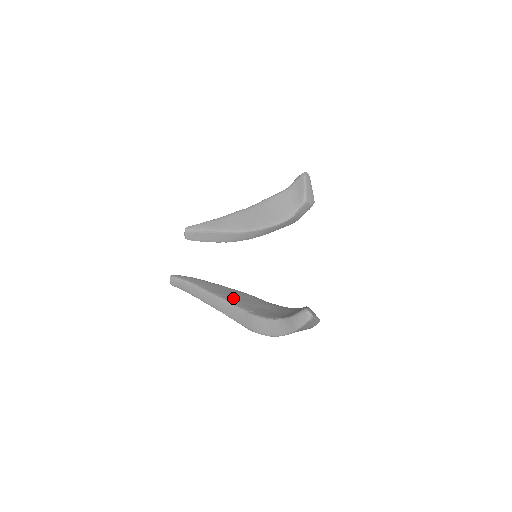
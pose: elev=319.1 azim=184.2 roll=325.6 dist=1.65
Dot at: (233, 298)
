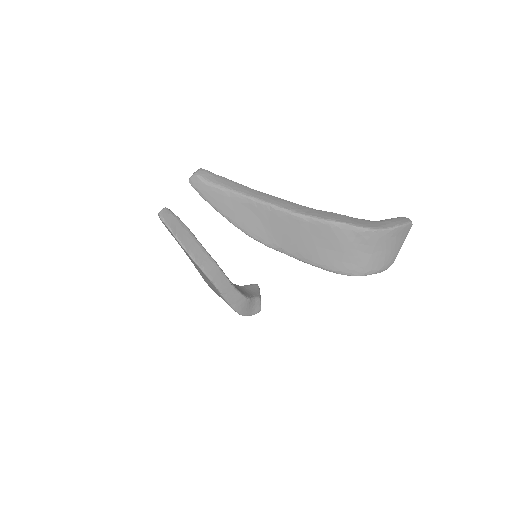
Dot at: occluded
